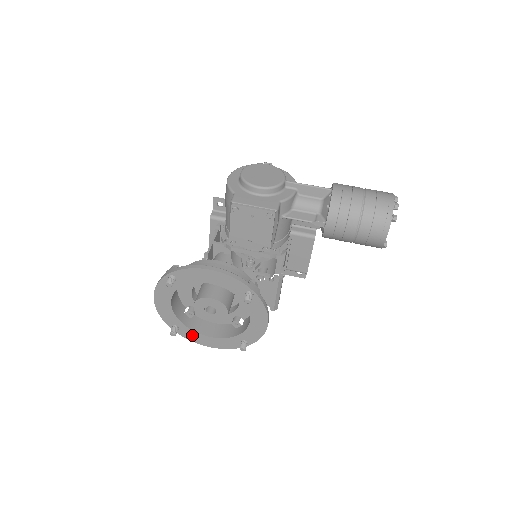
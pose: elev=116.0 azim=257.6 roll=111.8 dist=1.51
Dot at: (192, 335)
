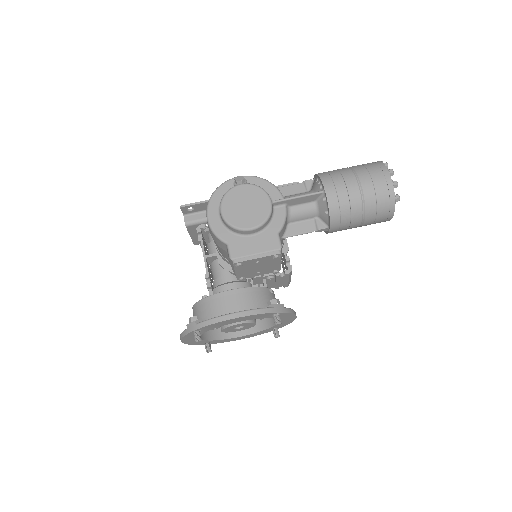
Dot at: (224, 341)
